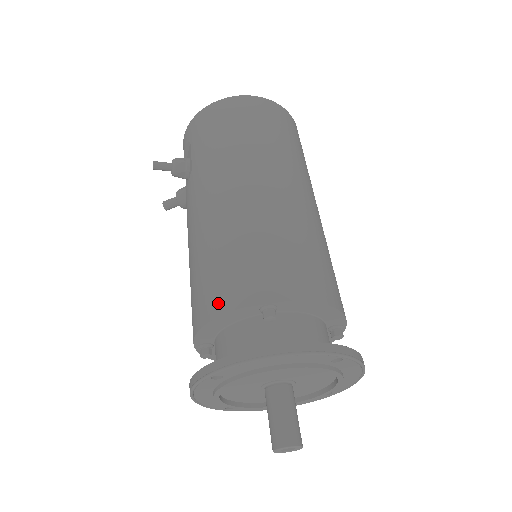
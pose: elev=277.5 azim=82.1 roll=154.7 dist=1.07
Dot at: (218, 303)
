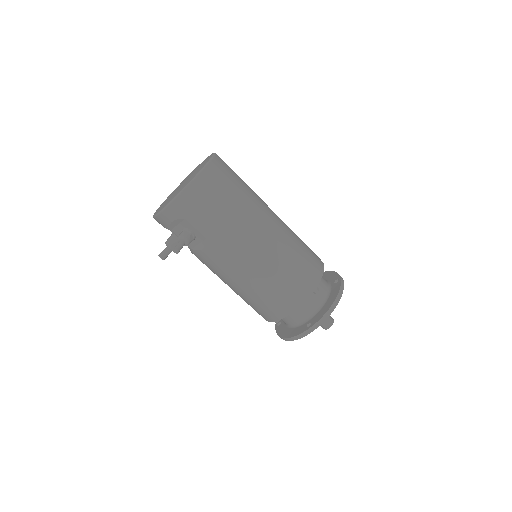
Dot at: (294, 302)
